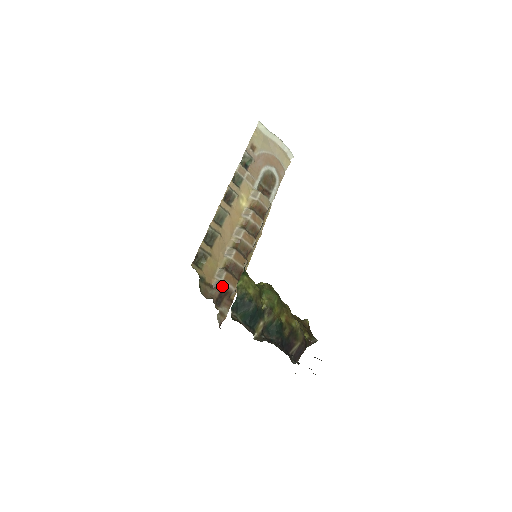
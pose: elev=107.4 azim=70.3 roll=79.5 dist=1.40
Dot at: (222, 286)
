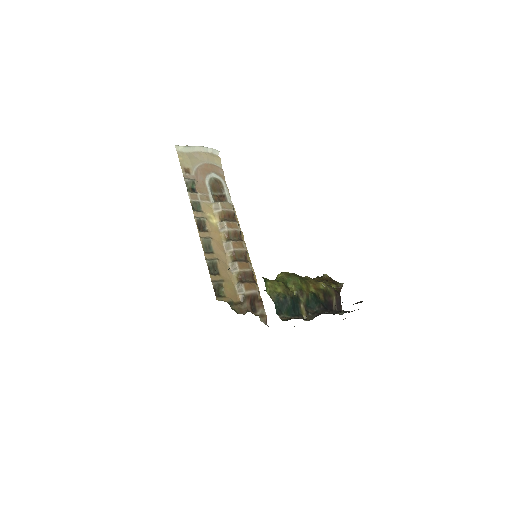
Dot at: (248, 296)
